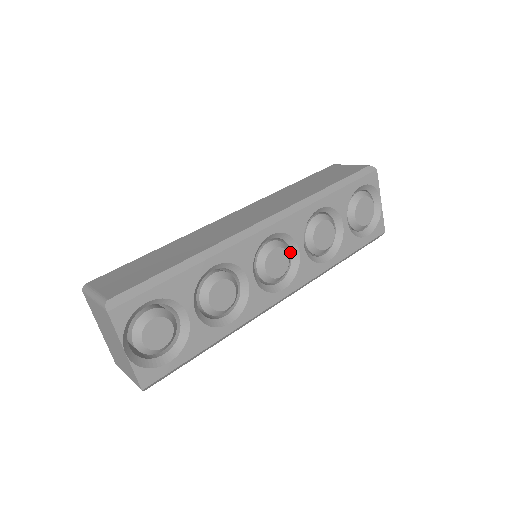
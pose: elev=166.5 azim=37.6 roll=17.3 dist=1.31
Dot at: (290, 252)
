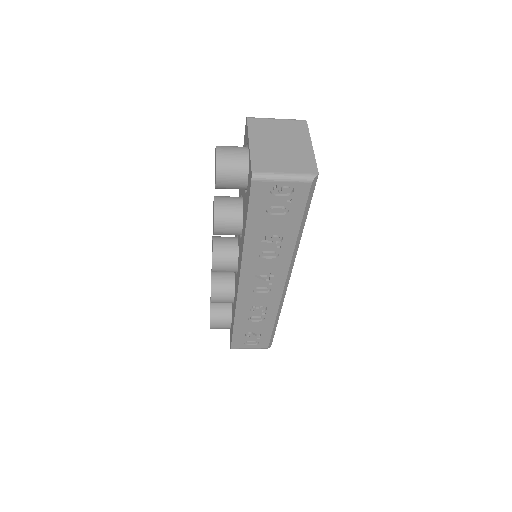
Dot at: occluded
